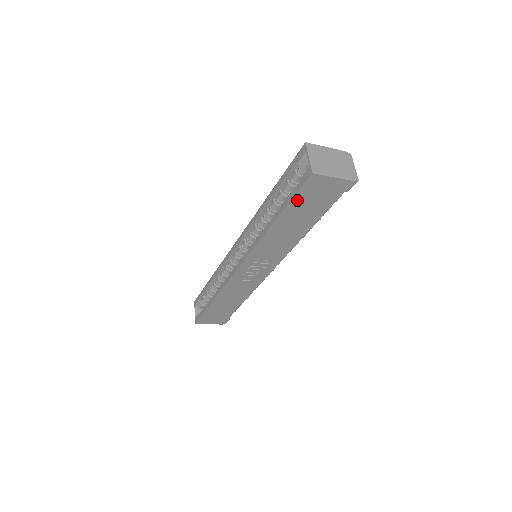
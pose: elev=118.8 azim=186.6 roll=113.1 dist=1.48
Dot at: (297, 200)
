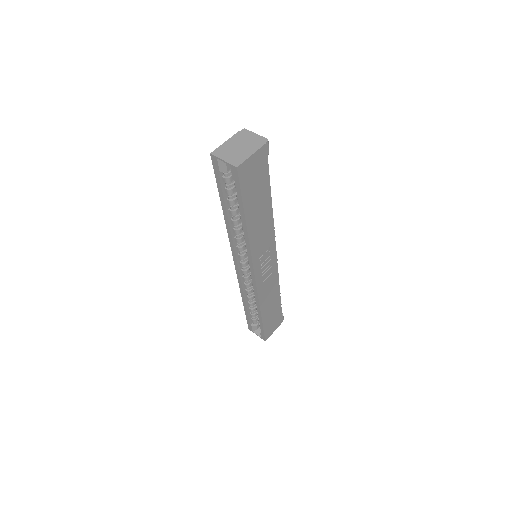
Dot at: (245, 194)
